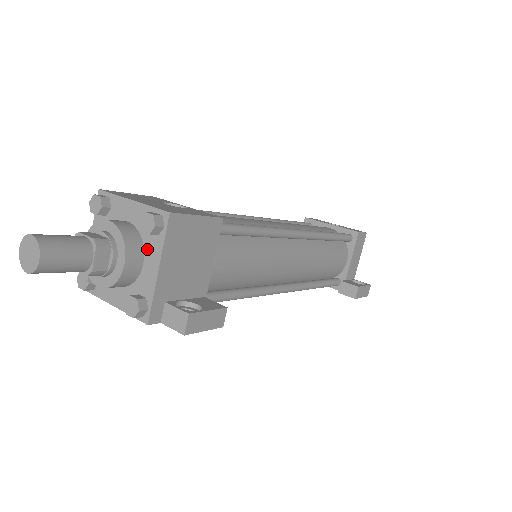
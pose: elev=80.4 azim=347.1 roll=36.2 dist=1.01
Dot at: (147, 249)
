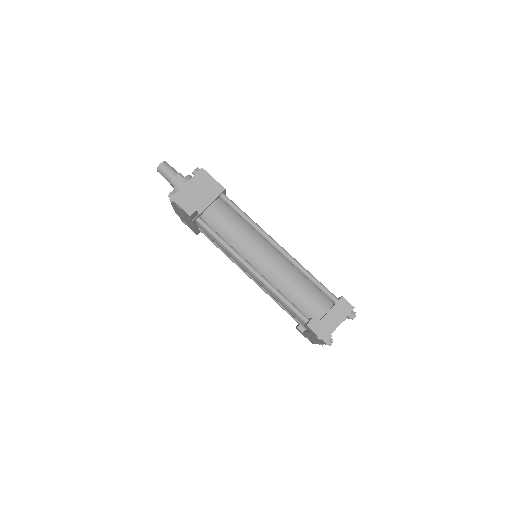
Dot at: occluded
